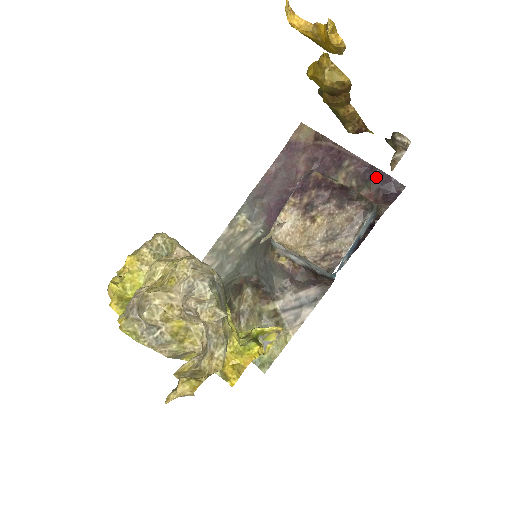
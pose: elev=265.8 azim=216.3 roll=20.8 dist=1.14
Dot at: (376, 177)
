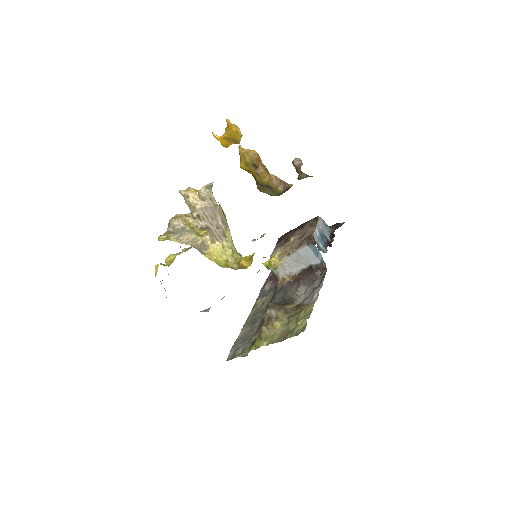
Dot at: occluded
